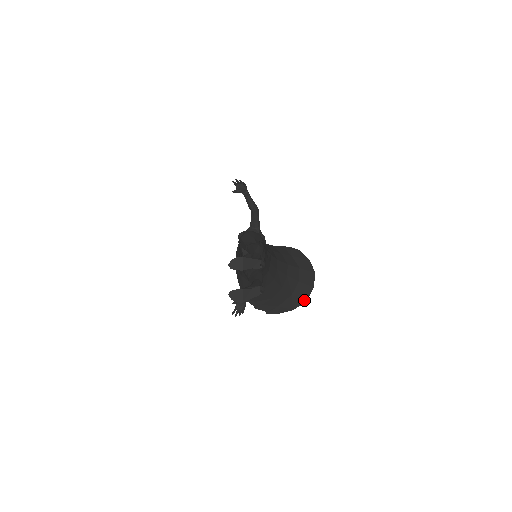
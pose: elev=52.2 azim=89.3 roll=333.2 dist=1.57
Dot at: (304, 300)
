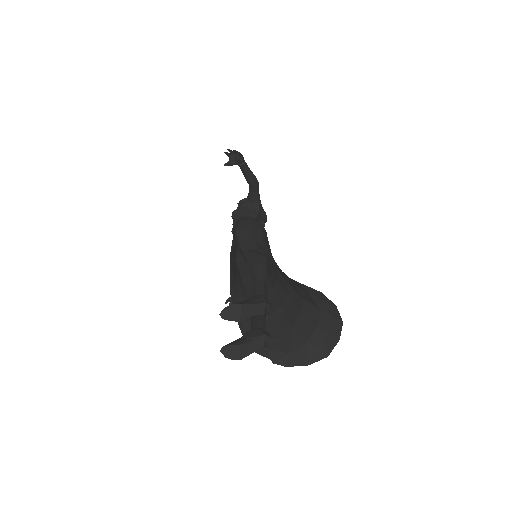
Dot at: (325, 354)
